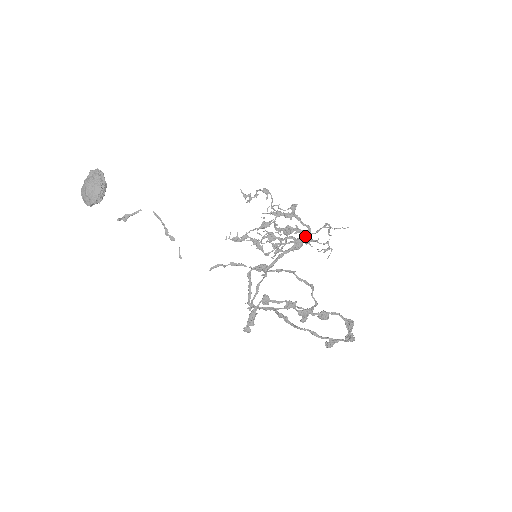
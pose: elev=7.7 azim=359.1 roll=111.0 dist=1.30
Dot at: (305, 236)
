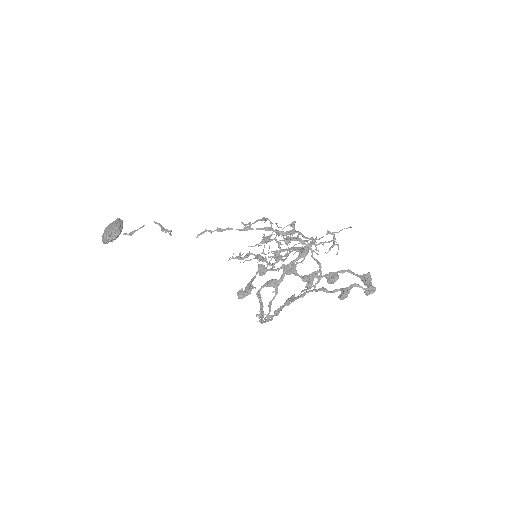
Dot at: occluded
